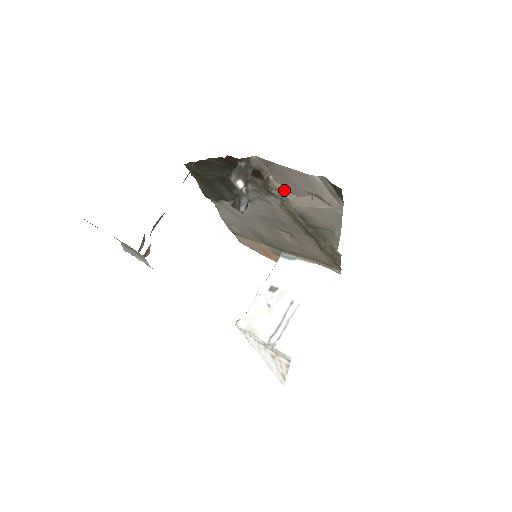
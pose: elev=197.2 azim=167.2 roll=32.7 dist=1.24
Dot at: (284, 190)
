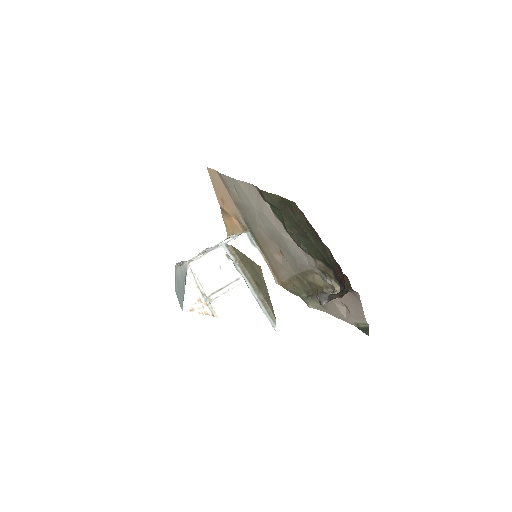
Dot at: (337, 291)
